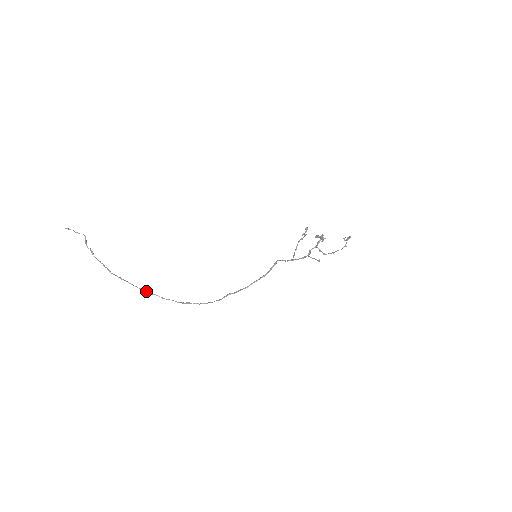
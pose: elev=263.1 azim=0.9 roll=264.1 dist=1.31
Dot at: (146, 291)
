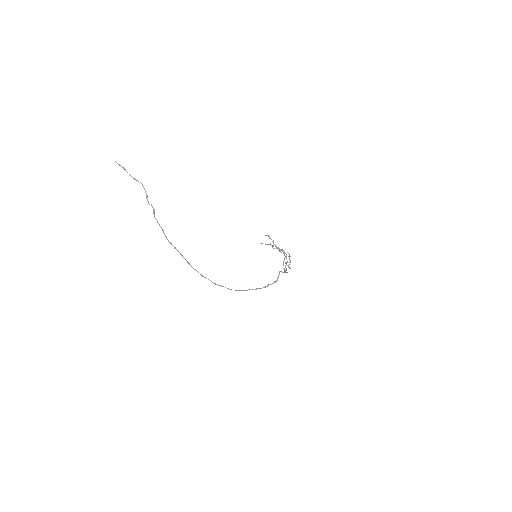
Dot at: occluded
